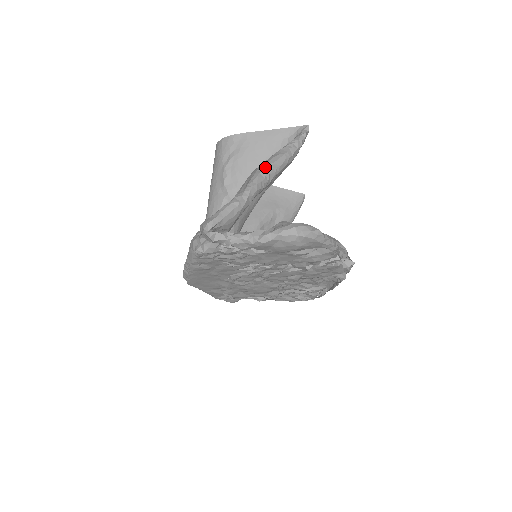
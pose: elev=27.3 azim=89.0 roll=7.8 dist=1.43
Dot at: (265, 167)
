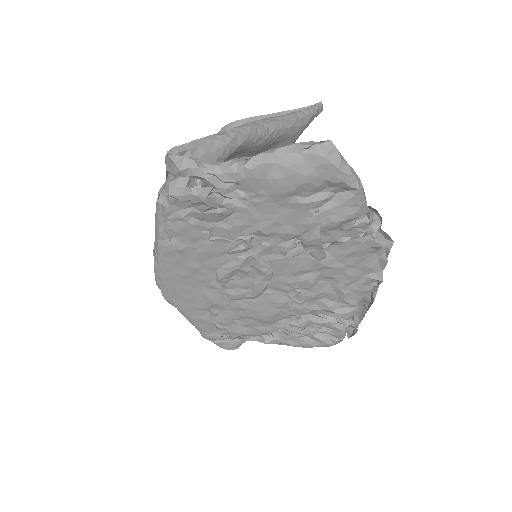
Dot at: (263, 119)
